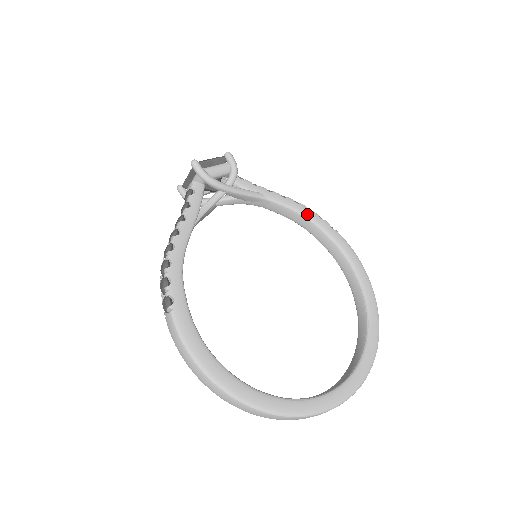
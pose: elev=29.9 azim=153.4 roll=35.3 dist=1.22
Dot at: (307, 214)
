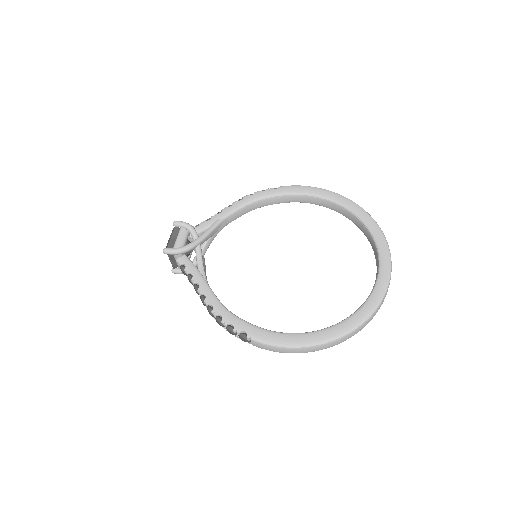
Dot at: (254, 199)
